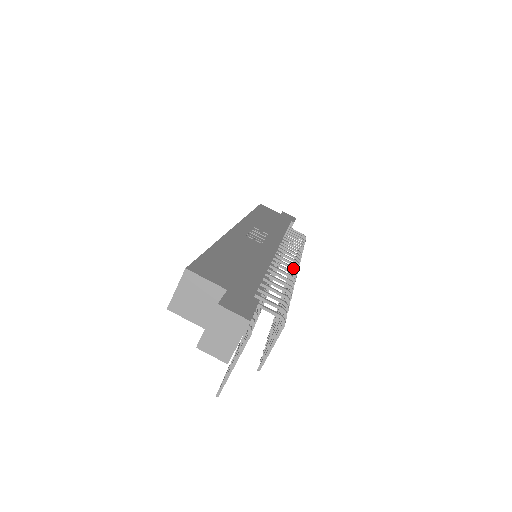
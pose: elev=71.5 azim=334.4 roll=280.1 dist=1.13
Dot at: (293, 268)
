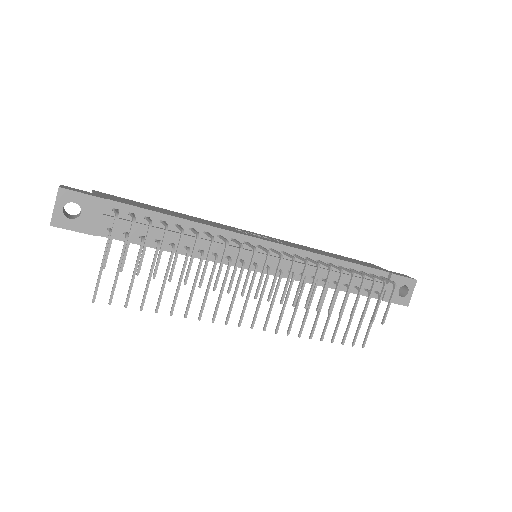
Dot at: (253, 247)
